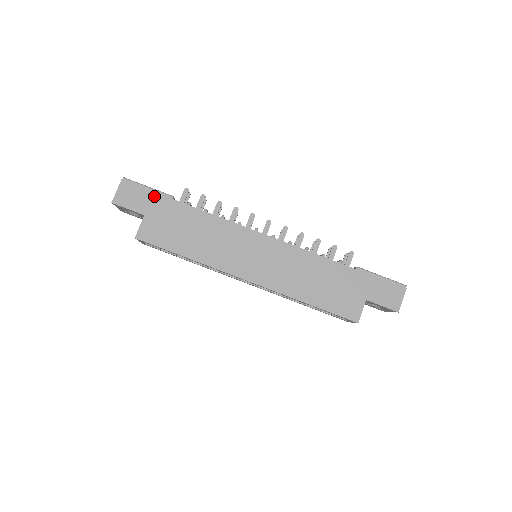
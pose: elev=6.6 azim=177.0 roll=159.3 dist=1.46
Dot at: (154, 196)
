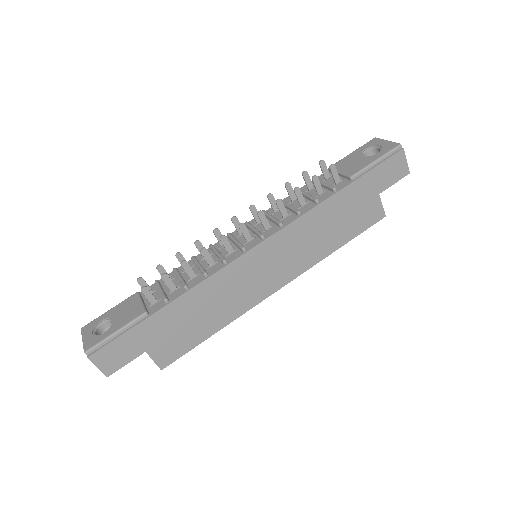
Dot at: (132, 333)
